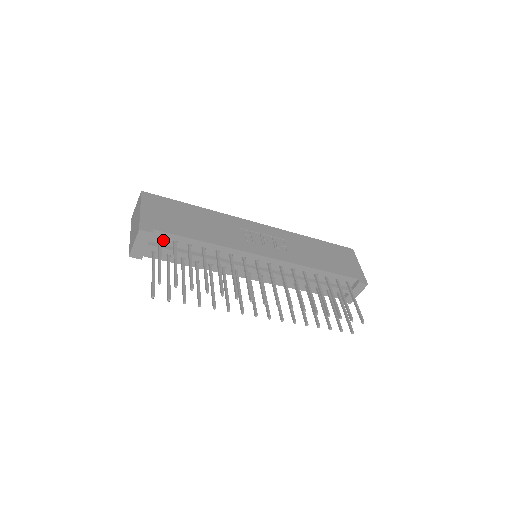
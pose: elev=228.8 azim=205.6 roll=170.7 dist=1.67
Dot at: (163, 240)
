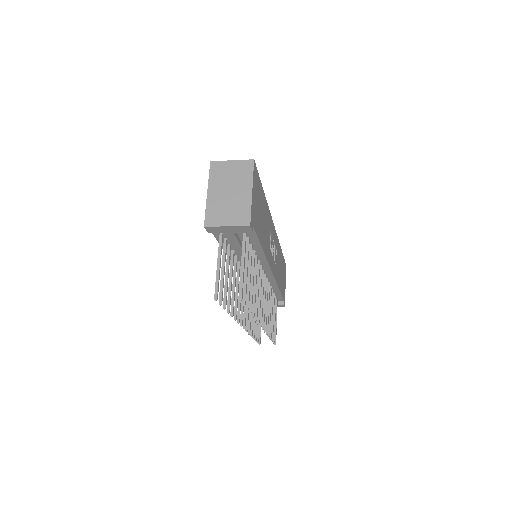
Dot at: (244, 233)
